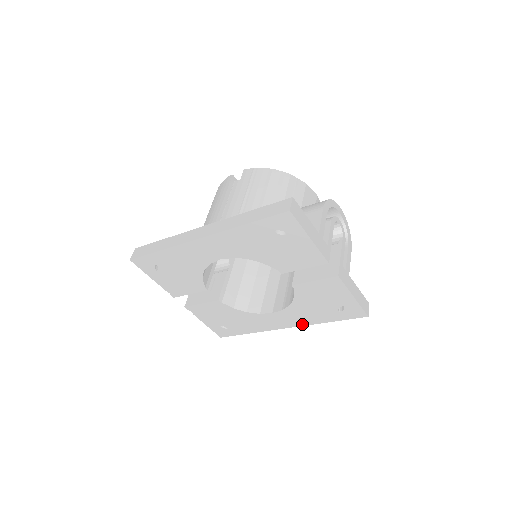
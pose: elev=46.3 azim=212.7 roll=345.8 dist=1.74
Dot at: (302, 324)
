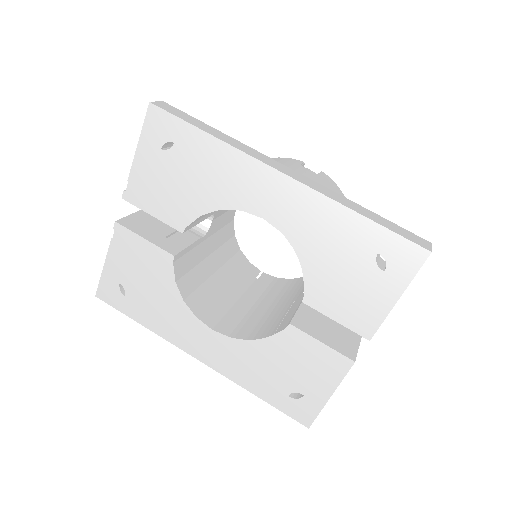
Dot at: (223, 371)
